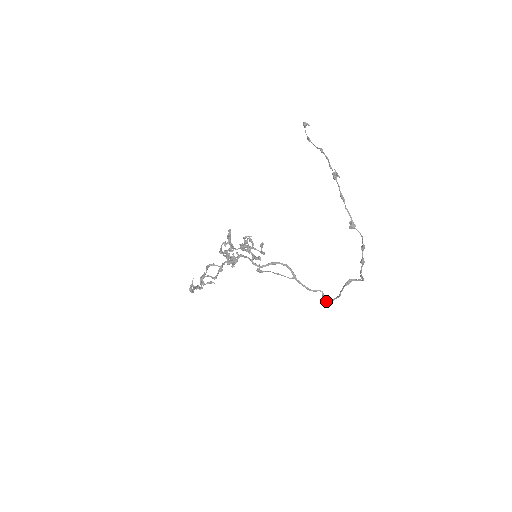
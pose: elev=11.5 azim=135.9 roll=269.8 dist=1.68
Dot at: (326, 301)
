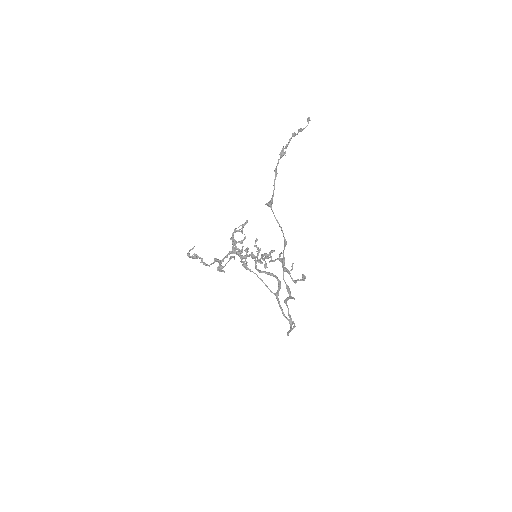
Dot at: occluded
